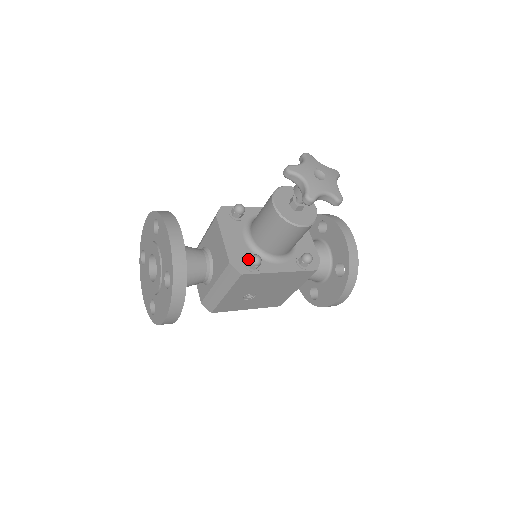
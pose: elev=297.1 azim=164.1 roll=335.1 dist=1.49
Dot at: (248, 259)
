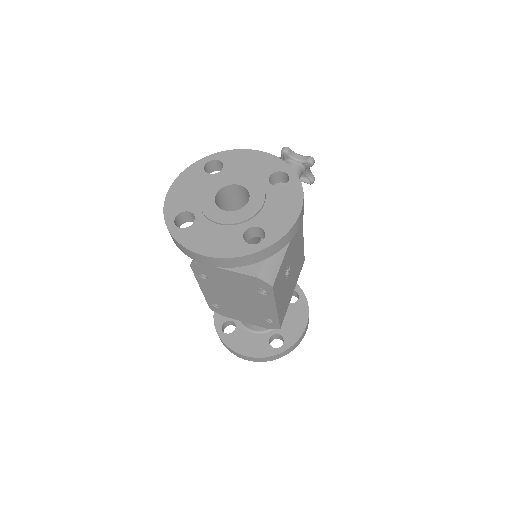
Dot at: occluded
